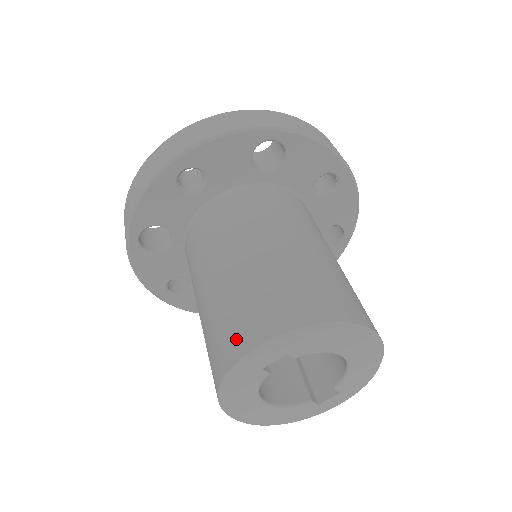
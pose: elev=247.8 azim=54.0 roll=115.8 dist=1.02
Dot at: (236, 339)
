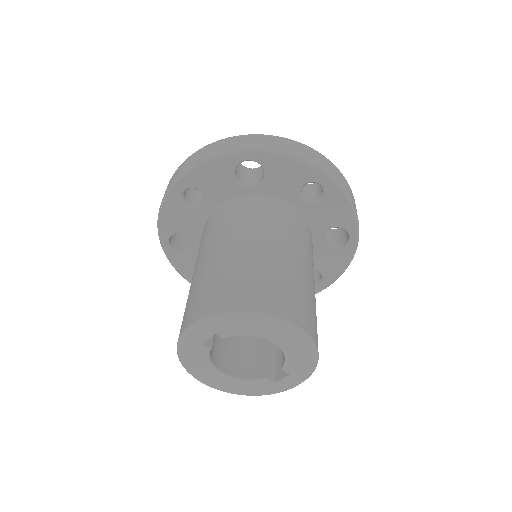
Dot at: (184, 320)
